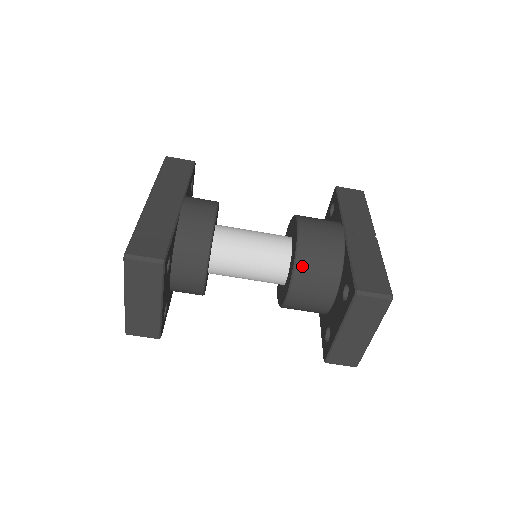
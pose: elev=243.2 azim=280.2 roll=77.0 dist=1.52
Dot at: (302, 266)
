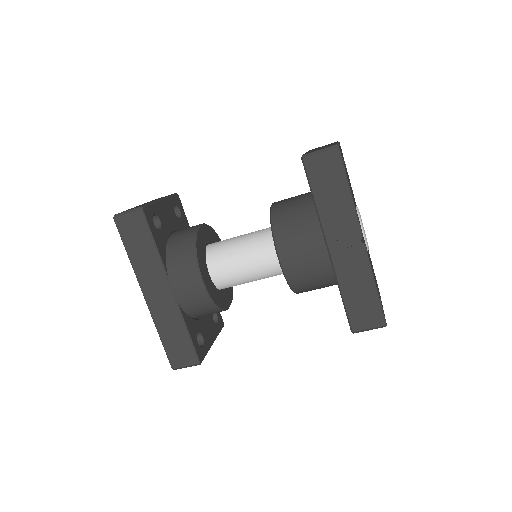
Dot at: (300, 291)
